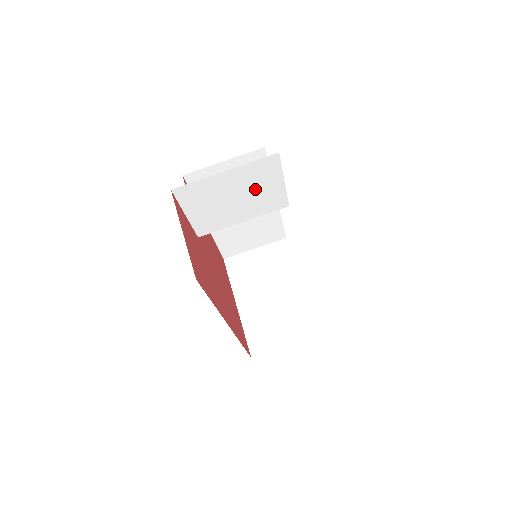
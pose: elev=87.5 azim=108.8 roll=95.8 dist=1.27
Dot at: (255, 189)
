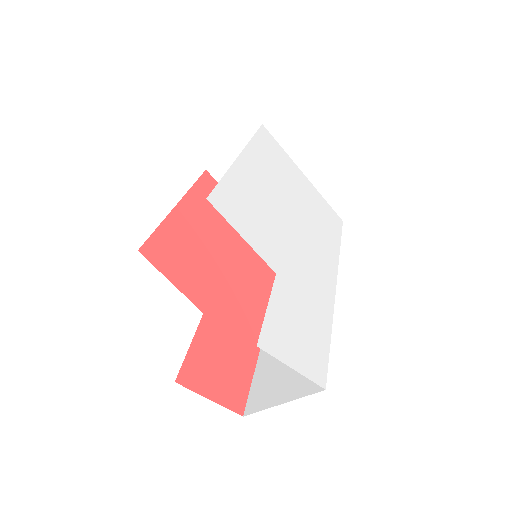
Dot at: occluded
